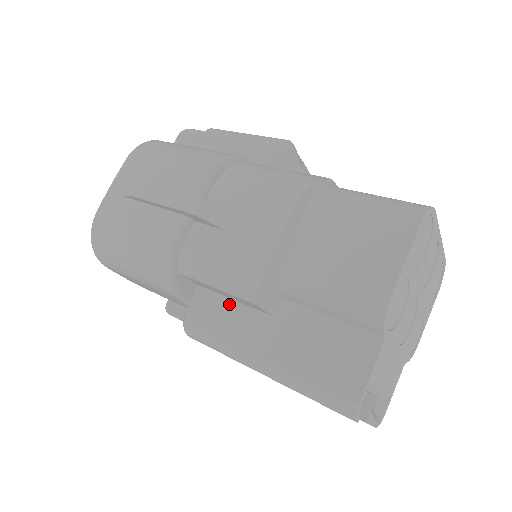
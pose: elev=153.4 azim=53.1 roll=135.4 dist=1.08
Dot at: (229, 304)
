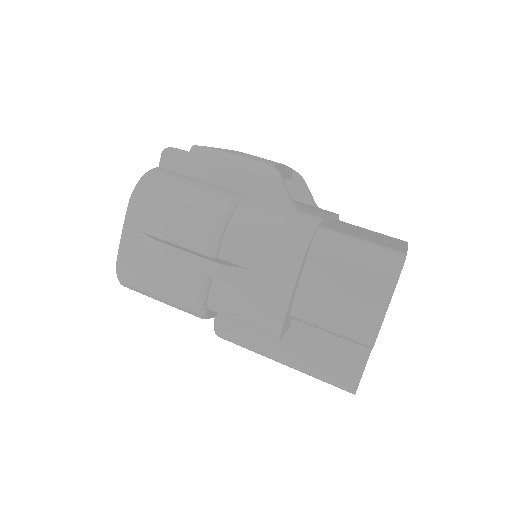
Dot at: occluded
